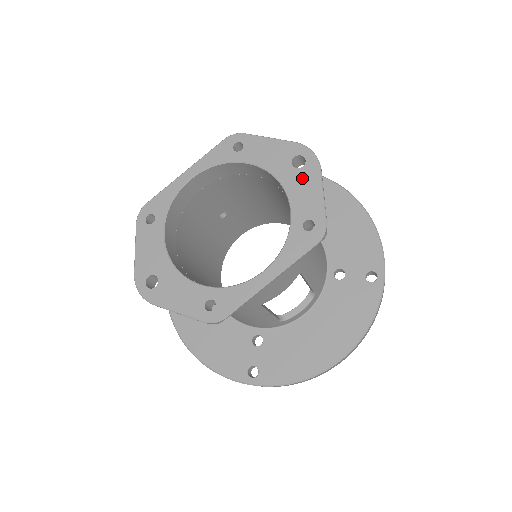
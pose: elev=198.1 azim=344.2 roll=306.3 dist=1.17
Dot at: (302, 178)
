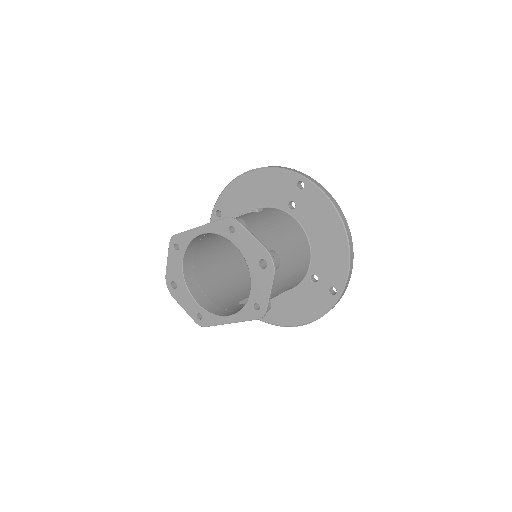
Dot at: (262, 276)
